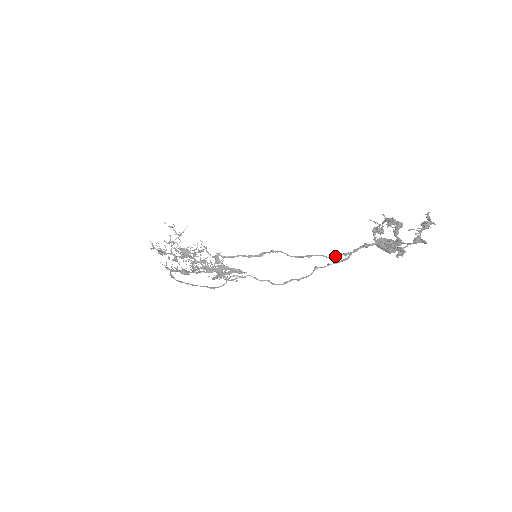
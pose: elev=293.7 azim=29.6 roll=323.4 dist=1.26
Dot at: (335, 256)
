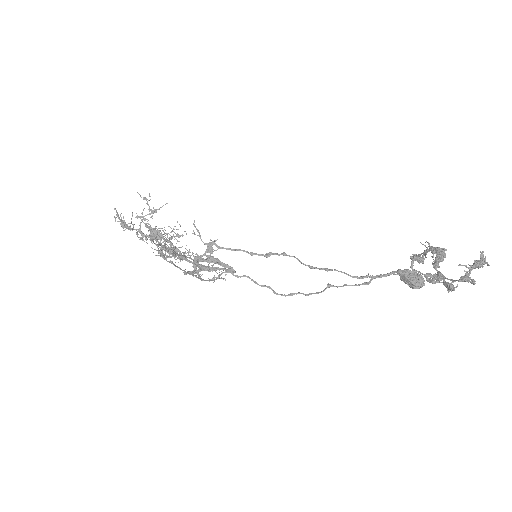
Dot at: (360, 276)
